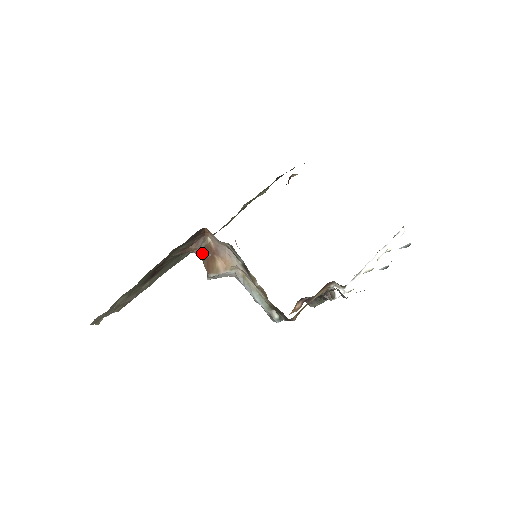
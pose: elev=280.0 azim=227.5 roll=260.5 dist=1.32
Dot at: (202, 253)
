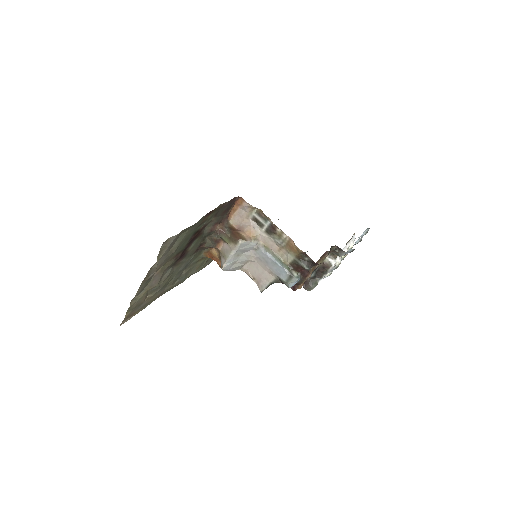
Dot at: (228, 230)
